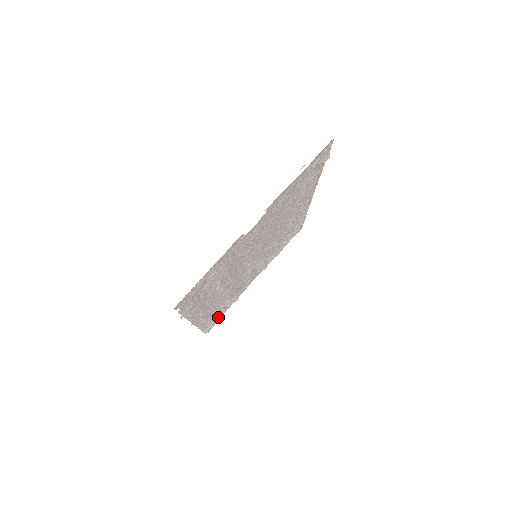
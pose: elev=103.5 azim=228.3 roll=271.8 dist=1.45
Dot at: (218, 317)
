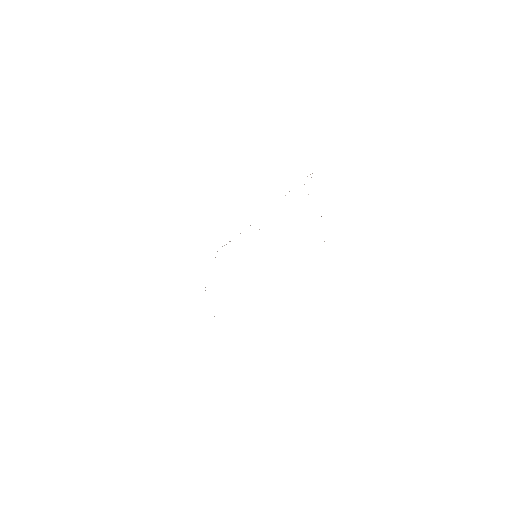
Dot at: occluded
